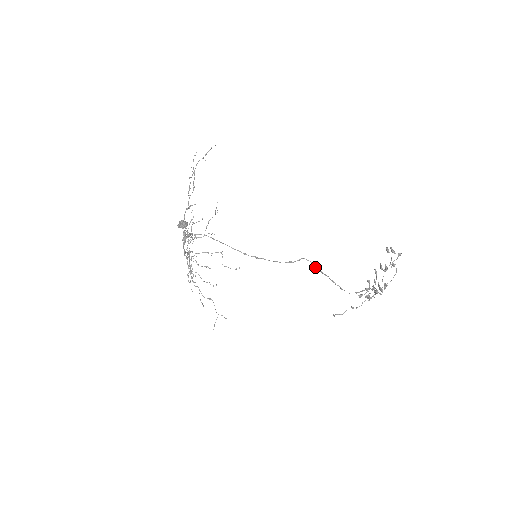
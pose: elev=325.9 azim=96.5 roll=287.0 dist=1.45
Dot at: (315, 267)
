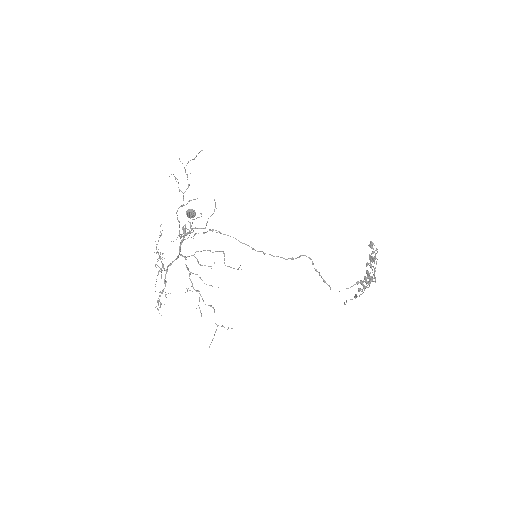
Dot at: (313, 264)
